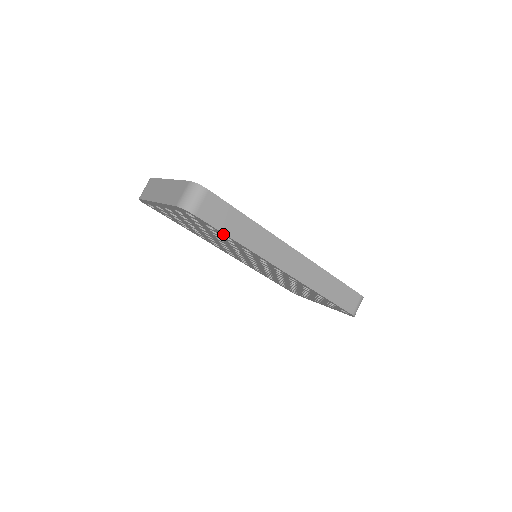
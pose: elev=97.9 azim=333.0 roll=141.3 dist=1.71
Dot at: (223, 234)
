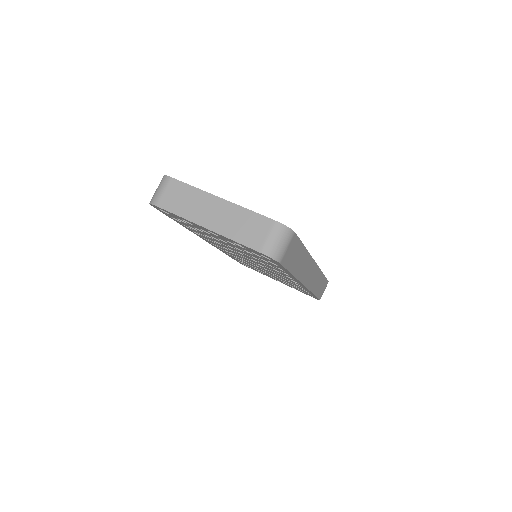
Dot at: (284, 270)
